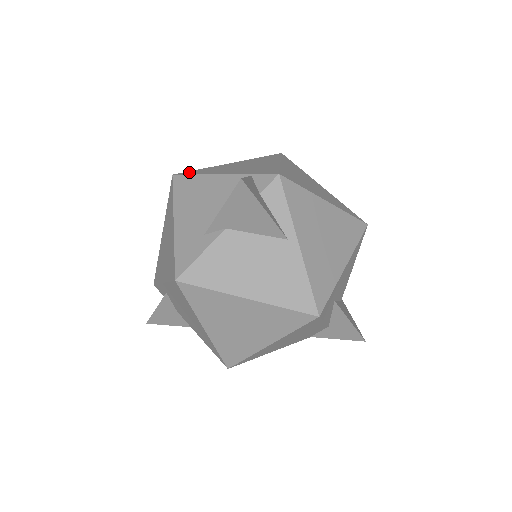
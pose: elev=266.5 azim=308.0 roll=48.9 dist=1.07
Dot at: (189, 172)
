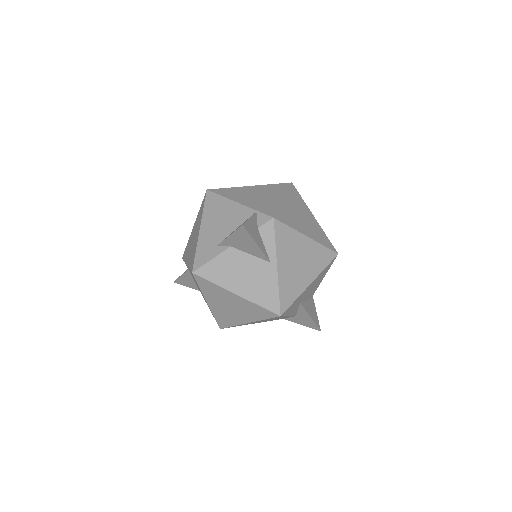
Dot at: (219, 190)
